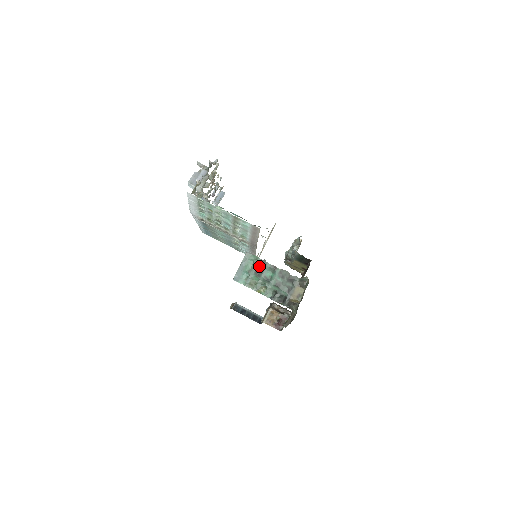
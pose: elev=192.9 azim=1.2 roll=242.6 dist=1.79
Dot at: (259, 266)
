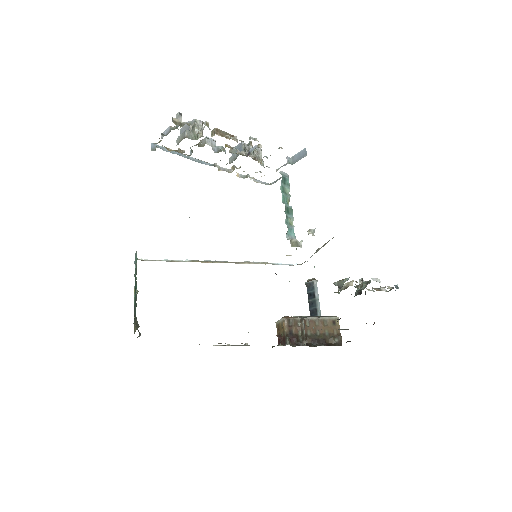
Dot at: (136, 270)
